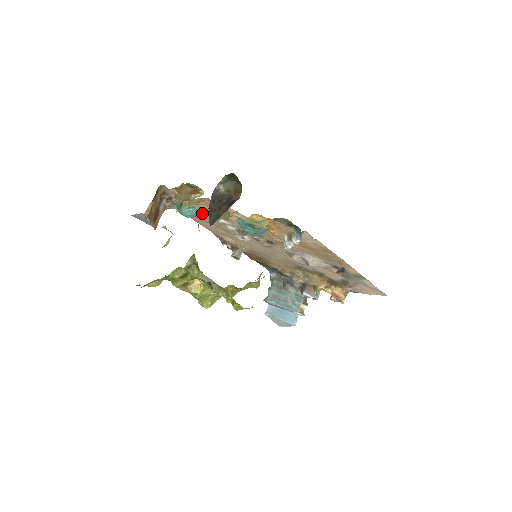
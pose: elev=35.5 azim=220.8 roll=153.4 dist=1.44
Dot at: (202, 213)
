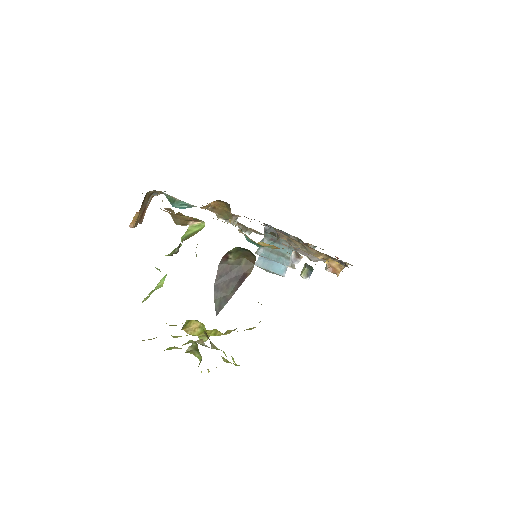
Dot at: occluded
